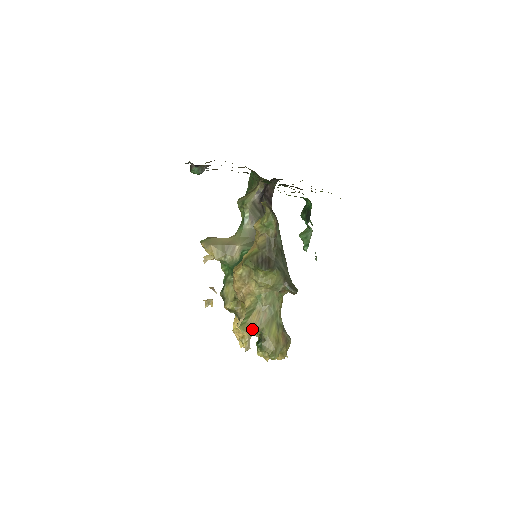
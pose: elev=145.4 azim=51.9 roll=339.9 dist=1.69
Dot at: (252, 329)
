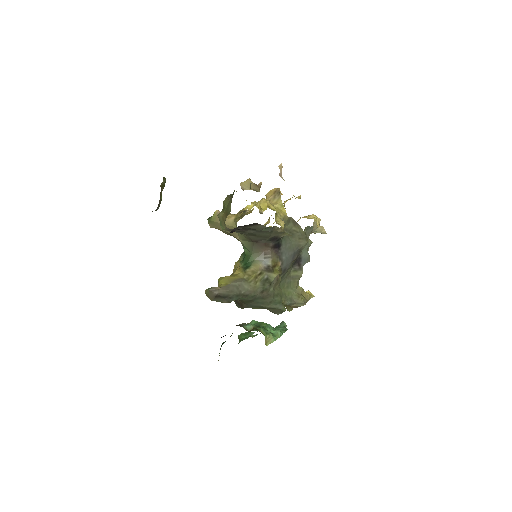
Dot at: occluded
